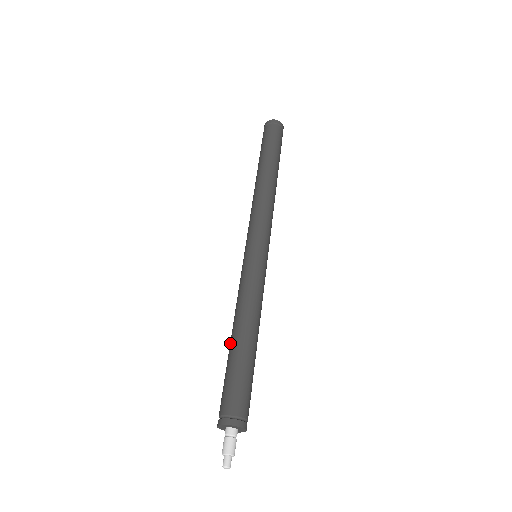
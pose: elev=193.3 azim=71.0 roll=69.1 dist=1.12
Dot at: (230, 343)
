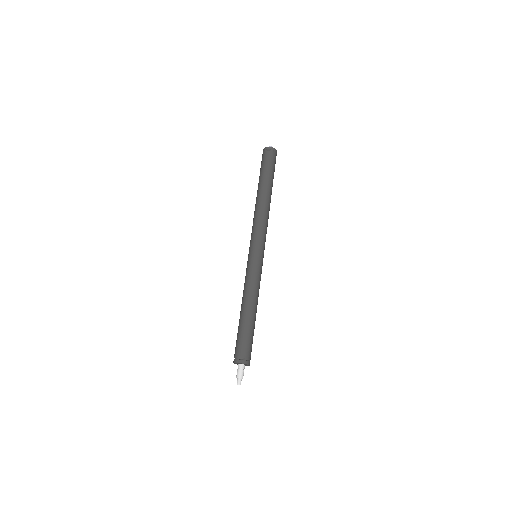
Dot at: (241, 315)
